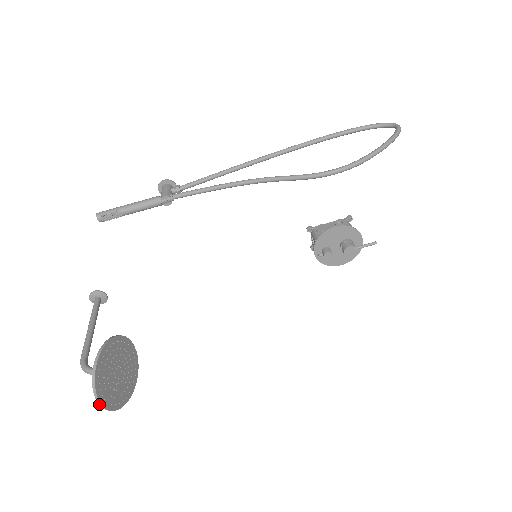
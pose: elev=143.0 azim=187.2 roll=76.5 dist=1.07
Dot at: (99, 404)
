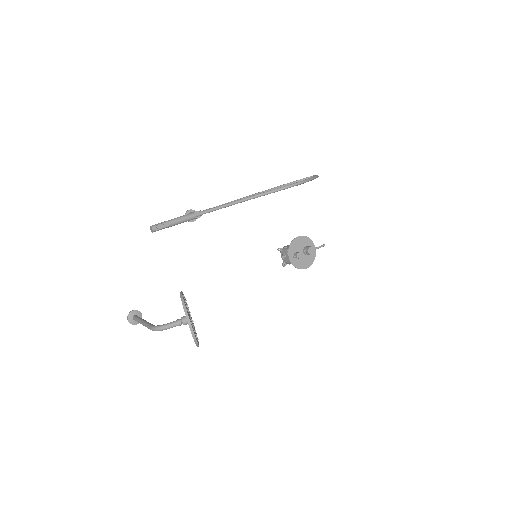
Dot at: (189, 327)
